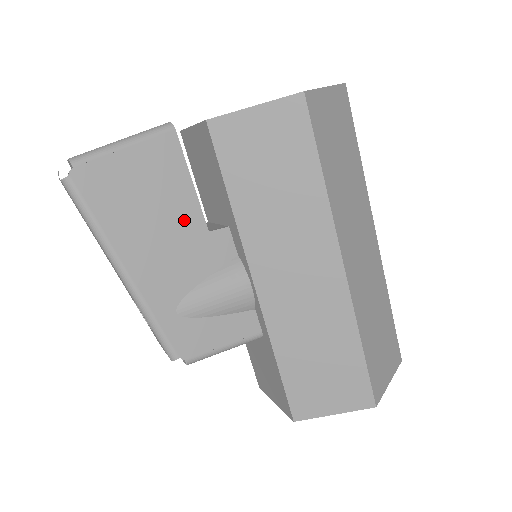
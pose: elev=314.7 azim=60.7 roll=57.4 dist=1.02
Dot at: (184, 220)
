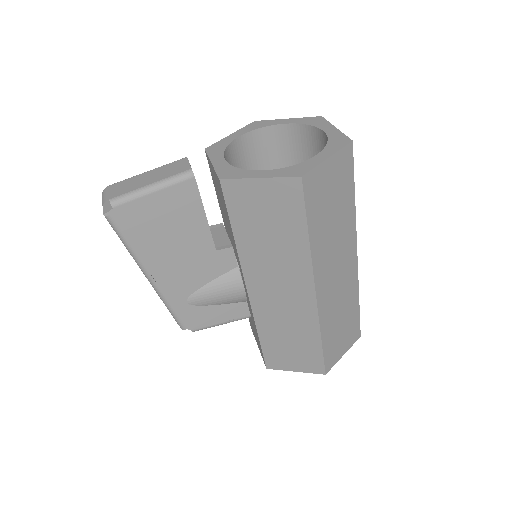
Dot at: (197, 243)
